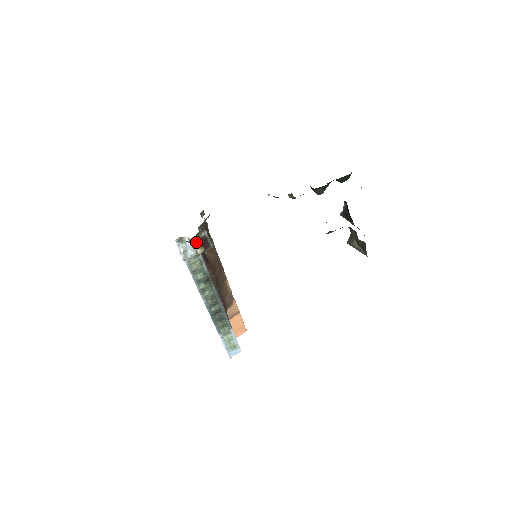
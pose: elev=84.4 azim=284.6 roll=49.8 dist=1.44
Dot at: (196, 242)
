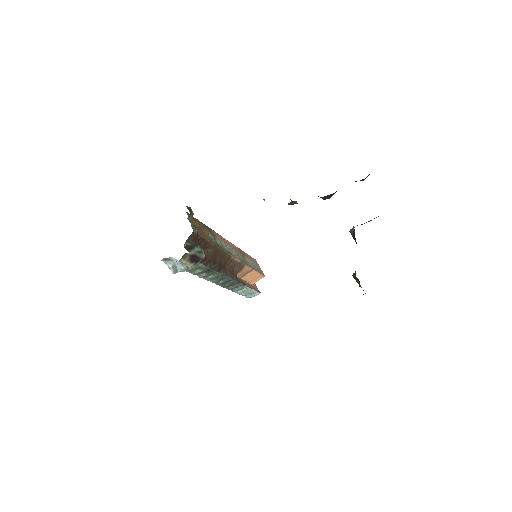
Dot at: (183, 261)
